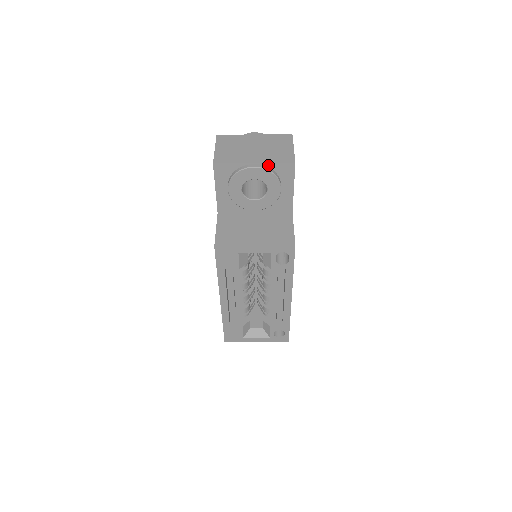
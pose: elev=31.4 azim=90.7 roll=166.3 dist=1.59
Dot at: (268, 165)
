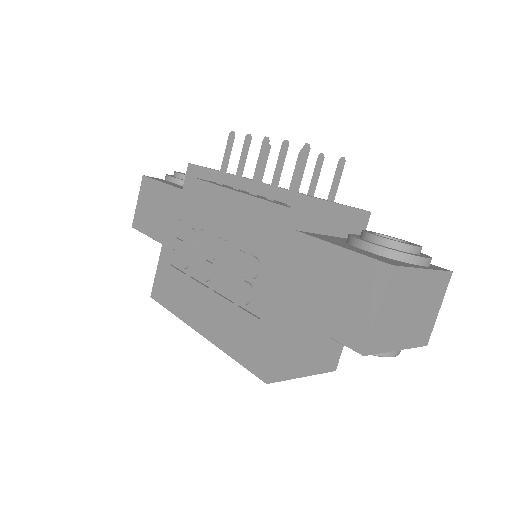
Dot at: (405, 346)
